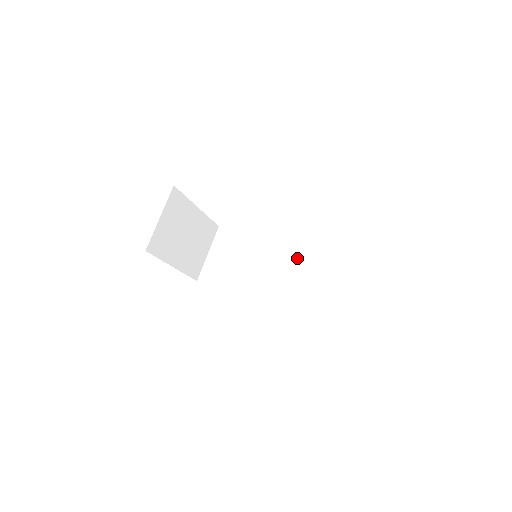
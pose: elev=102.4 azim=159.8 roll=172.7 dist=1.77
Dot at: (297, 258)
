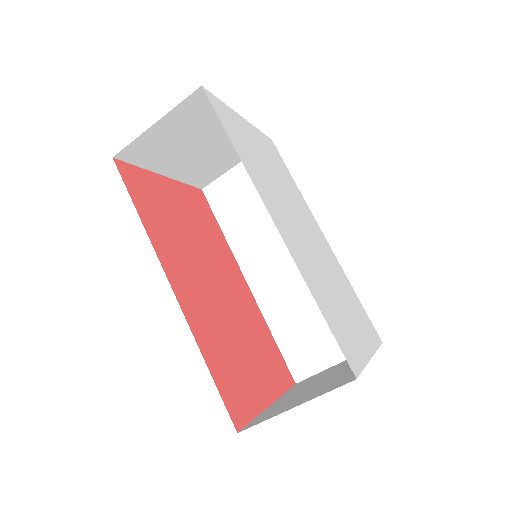
Dot at: occluded
